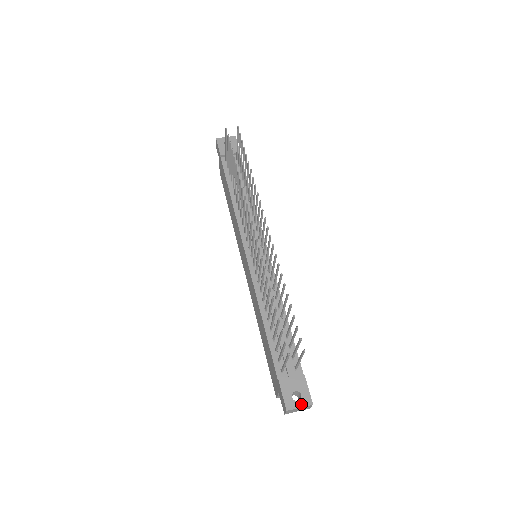
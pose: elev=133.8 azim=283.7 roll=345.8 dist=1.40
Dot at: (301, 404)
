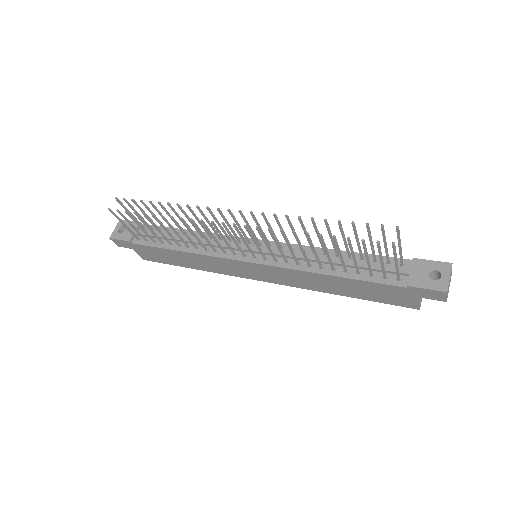
Dot at: (446, 275)
